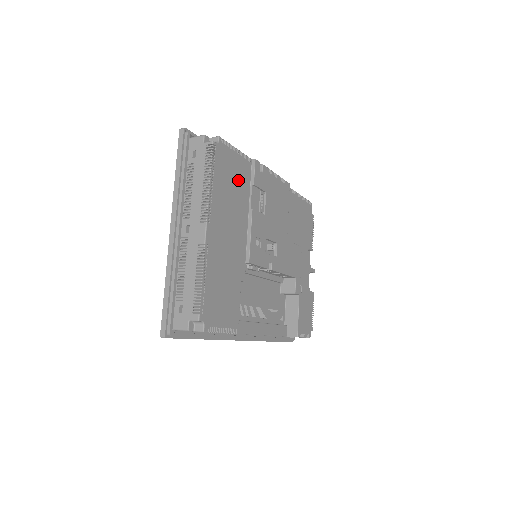
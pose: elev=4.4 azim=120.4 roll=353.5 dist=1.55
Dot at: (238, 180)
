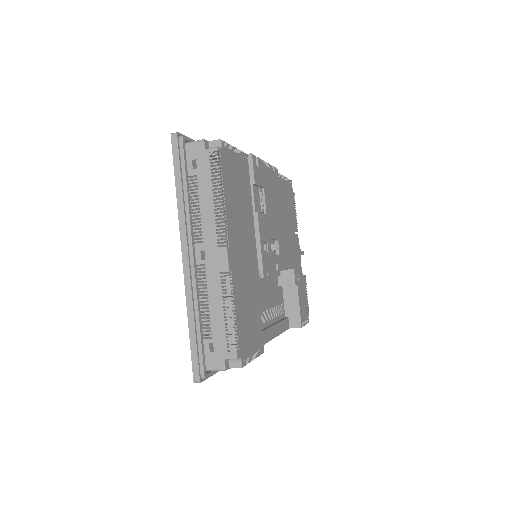
Dot at: (241, 184)
